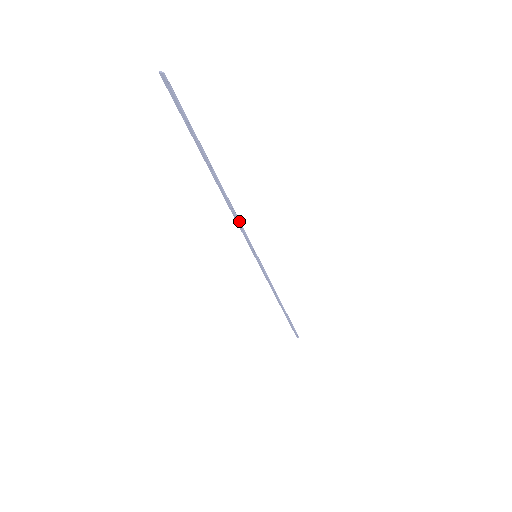
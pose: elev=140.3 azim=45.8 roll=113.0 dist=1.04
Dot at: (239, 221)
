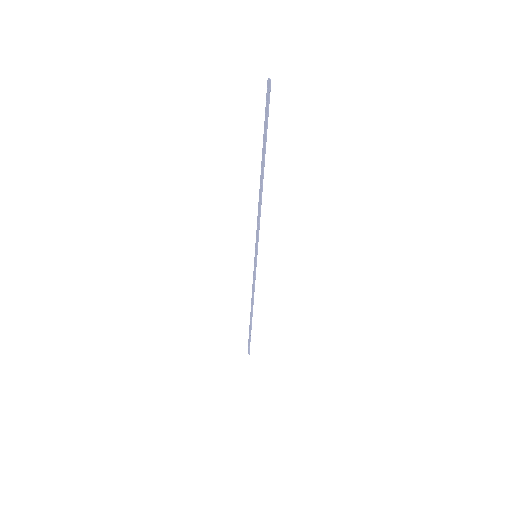
Dot at: occluded
